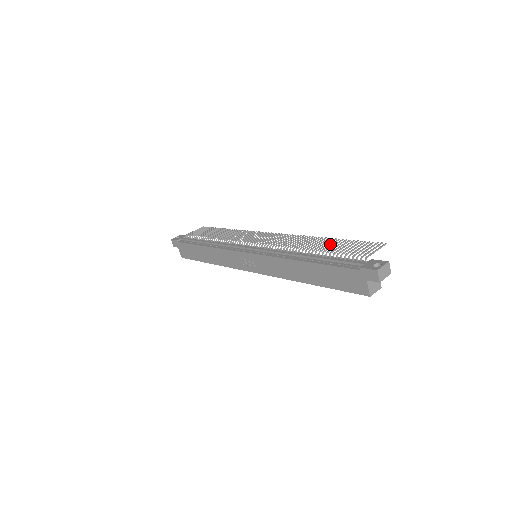
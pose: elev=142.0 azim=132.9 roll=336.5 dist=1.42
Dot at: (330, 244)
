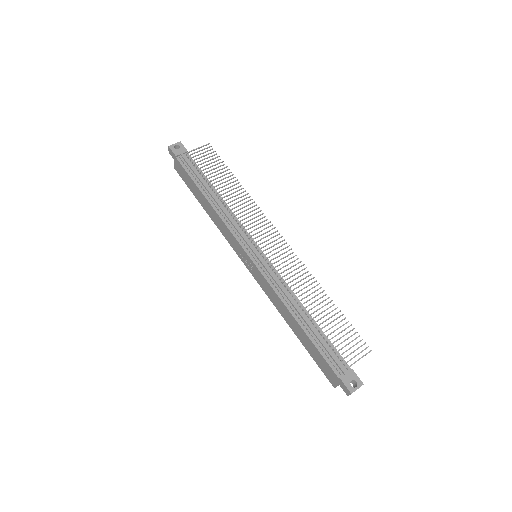
Dot at: occluded
